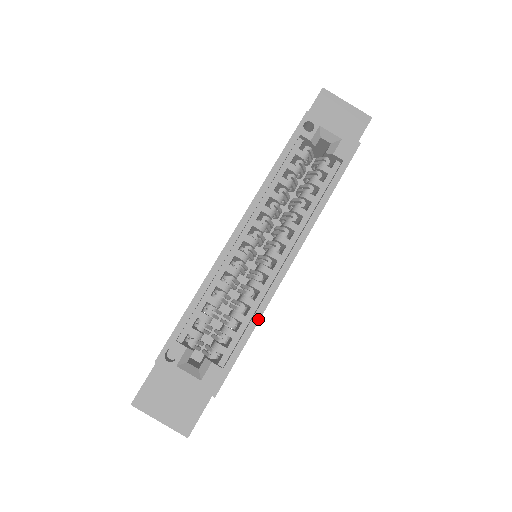
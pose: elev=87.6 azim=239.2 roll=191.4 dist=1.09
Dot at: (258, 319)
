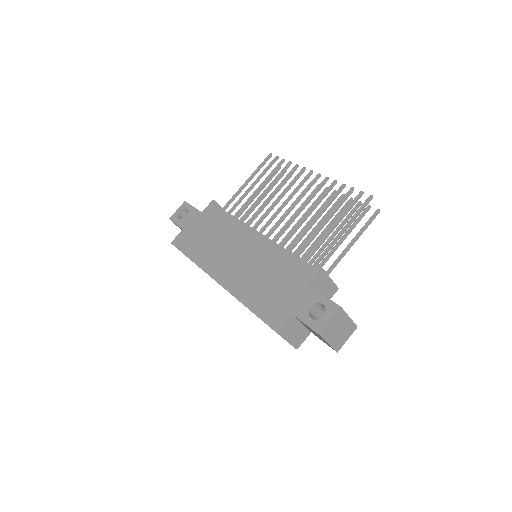
Dot at: occluded
